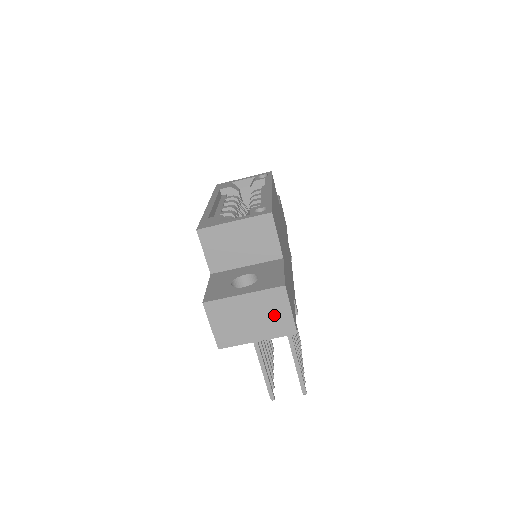
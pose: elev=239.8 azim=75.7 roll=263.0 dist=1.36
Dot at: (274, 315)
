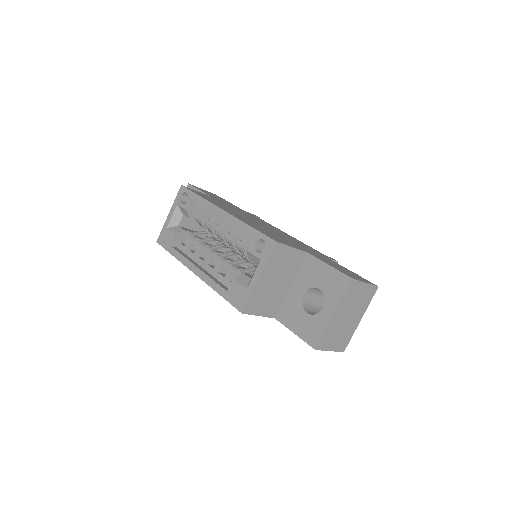
Dot at: (359, 298)
